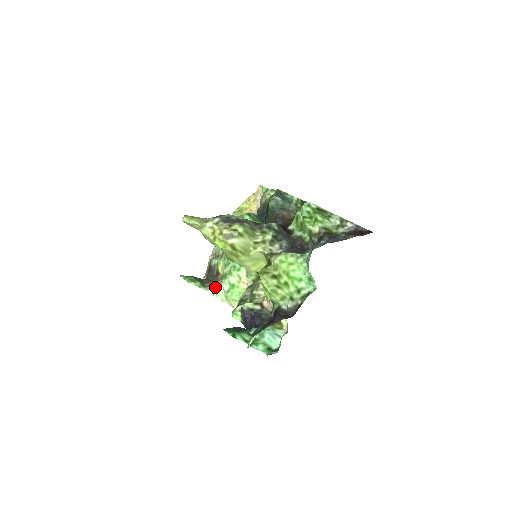
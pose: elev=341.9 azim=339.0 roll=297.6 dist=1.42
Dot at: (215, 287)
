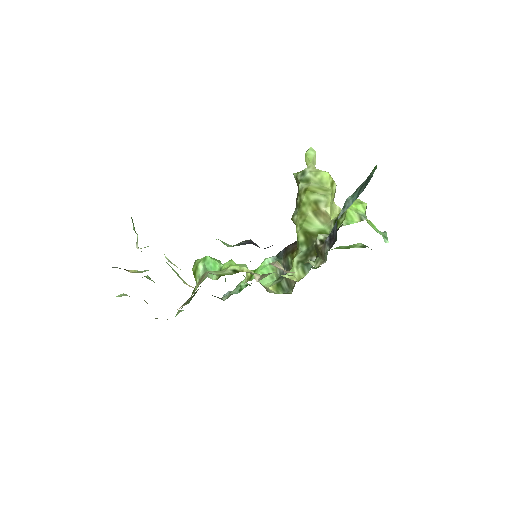
Dot at: occluded
